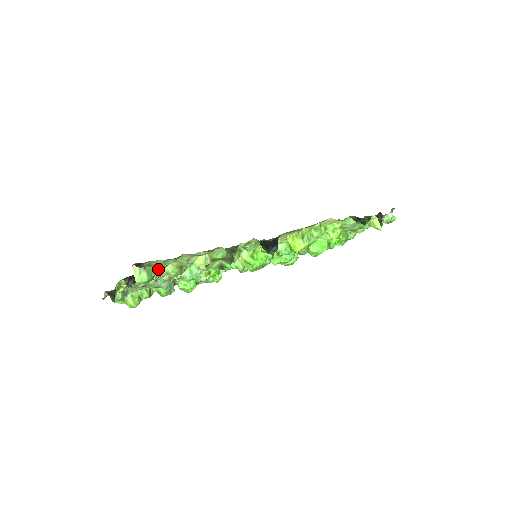
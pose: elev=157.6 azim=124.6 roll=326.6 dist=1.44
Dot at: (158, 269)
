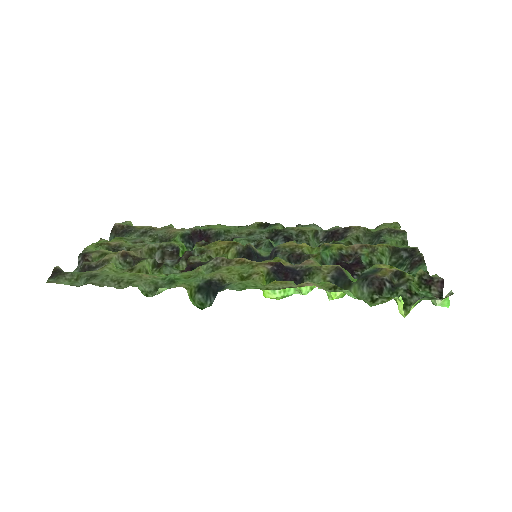
Dot at: (91, 270)
